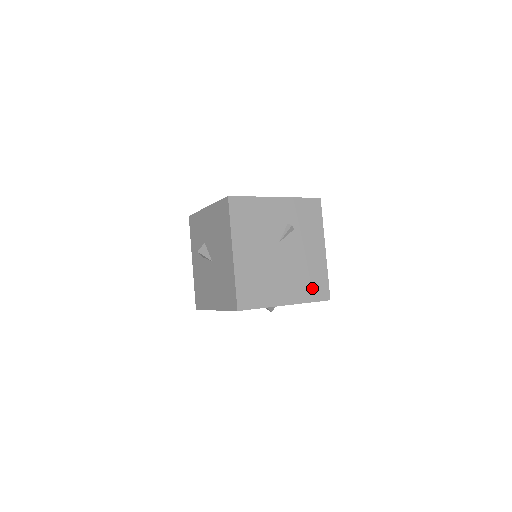
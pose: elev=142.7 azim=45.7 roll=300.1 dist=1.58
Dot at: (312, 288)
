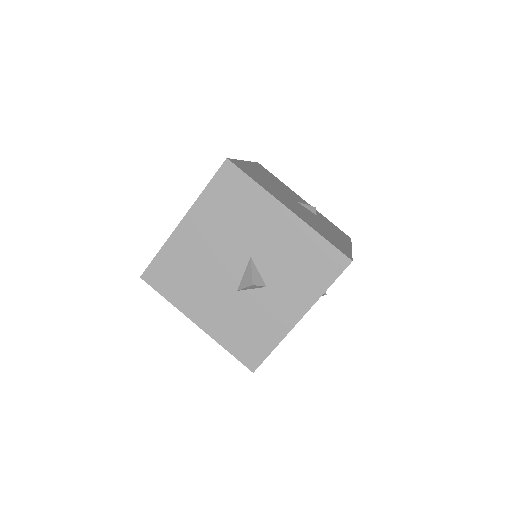
Dot at: (328, 237)
